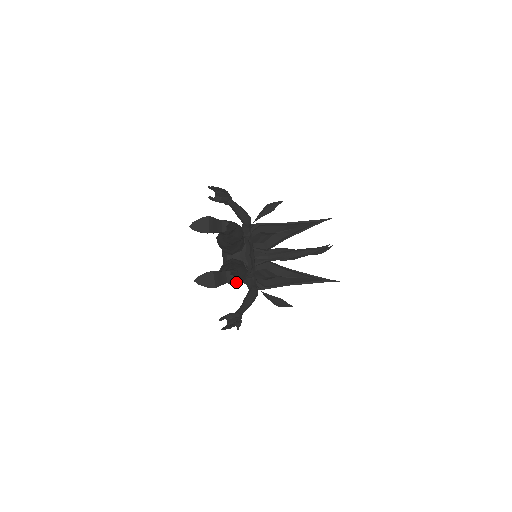
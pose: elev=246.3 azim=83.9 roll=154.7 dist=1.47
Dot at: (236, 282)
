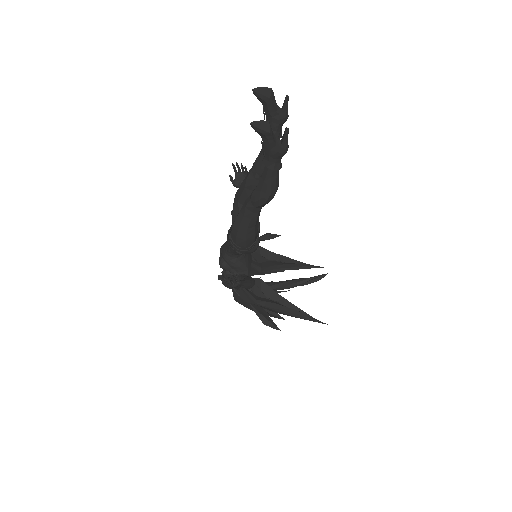
Dot at: (268, 186)
